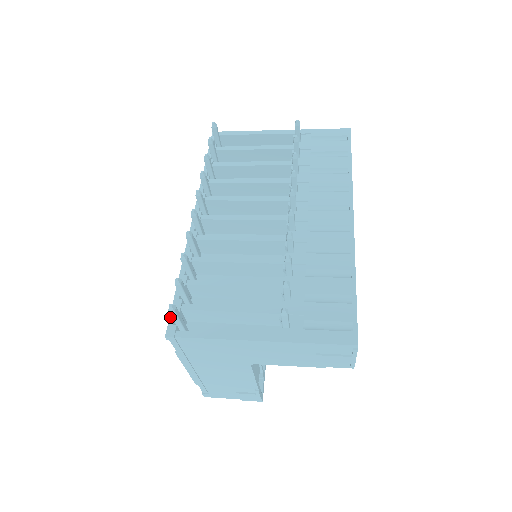
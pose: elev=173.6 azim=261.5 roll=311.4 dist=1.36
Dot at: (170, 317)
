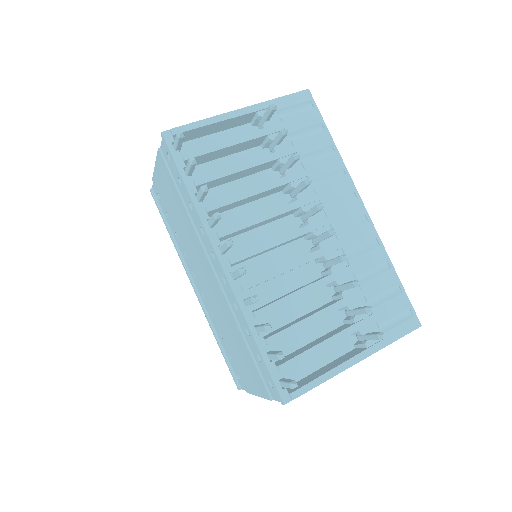
Dot at: (275, 385)
